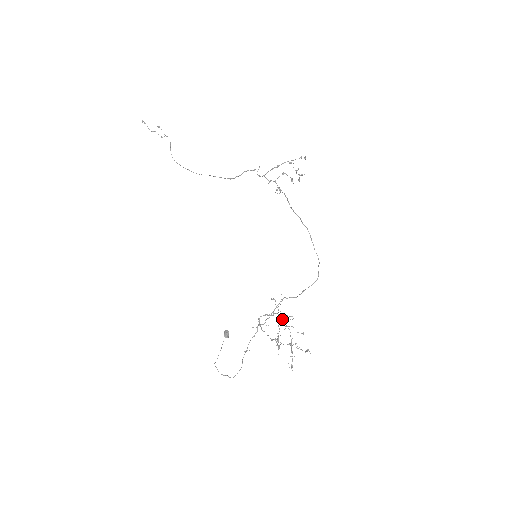
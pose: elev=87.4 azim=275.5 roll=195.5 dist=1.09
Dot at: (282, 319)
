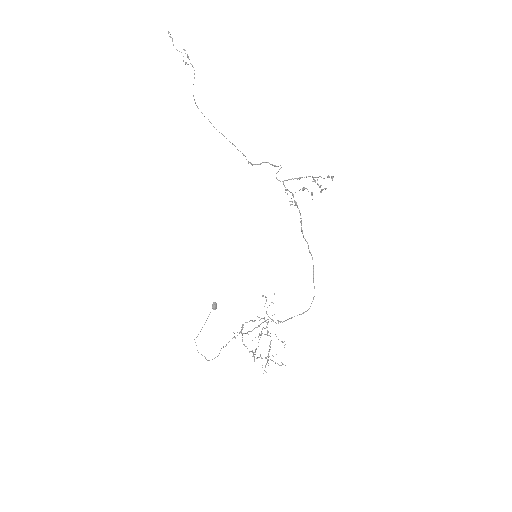
Dot at: (266, 326)
